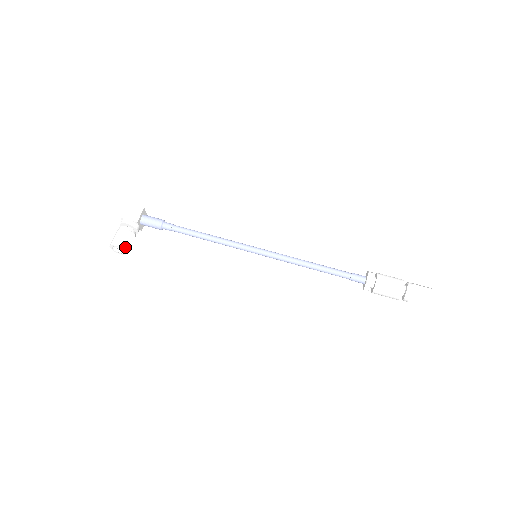
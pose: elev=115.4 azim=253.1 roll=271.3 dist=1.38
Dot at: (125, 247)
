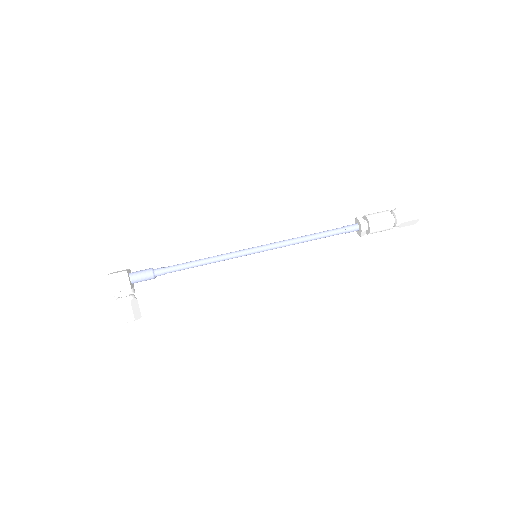
Dot at: (137, 316)
